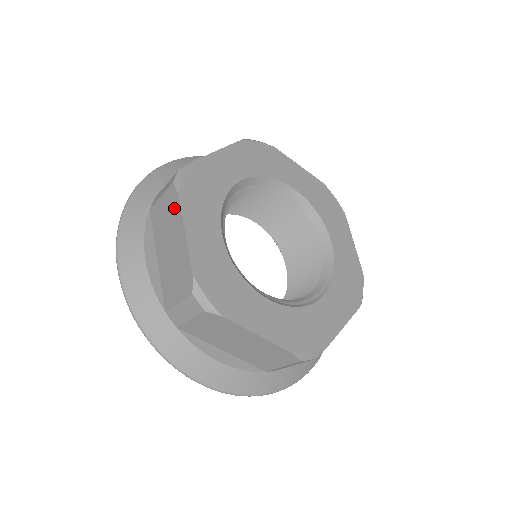
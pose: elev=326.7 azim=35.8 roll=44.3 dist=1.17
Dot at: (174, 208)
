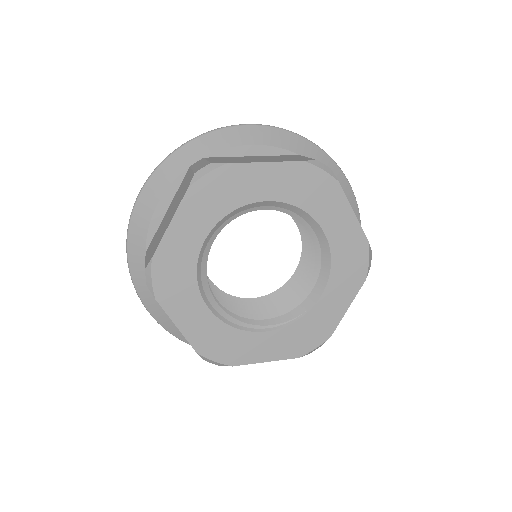
Dot at: (183, 194)
